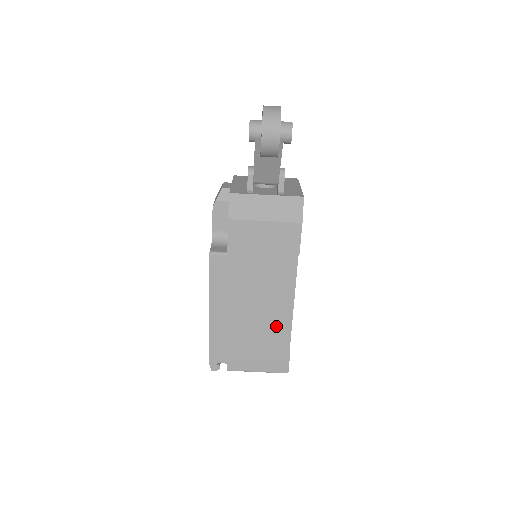
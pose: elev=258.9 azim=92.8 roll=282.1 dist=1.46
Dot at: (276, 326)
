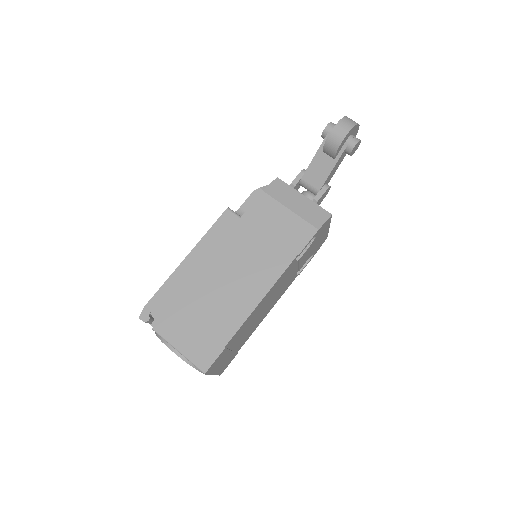
Dot at: (231, 311)
